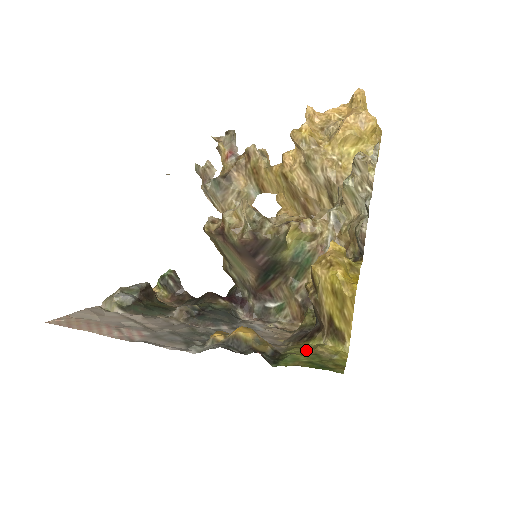
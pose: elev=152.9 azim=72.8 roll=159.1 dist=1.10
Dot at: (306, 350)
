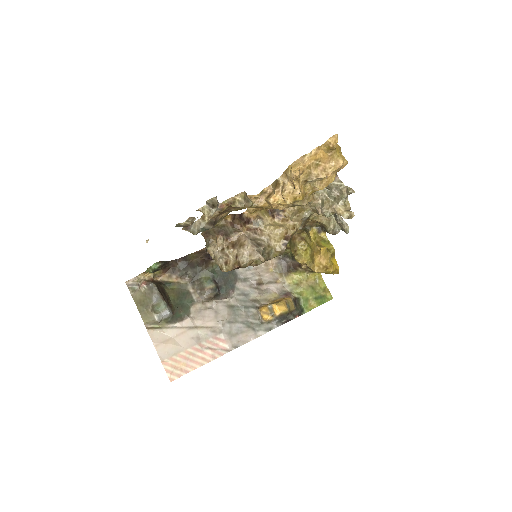
Dot at: (303, 285)
